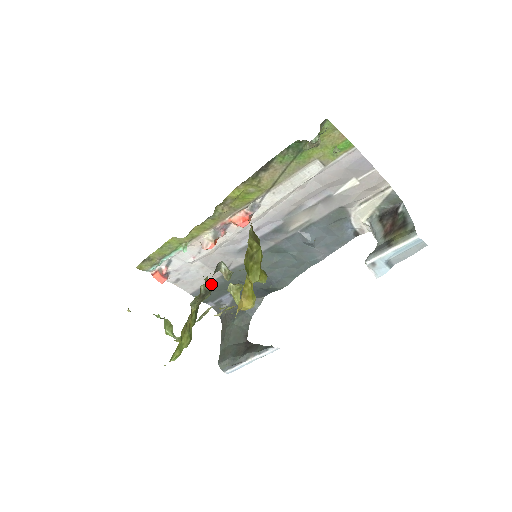
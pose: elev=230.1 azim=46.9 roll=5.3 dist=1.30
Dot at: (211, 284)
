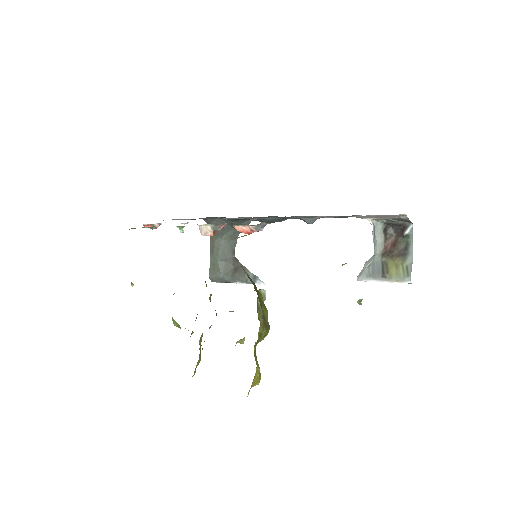
Dot at: occluded
